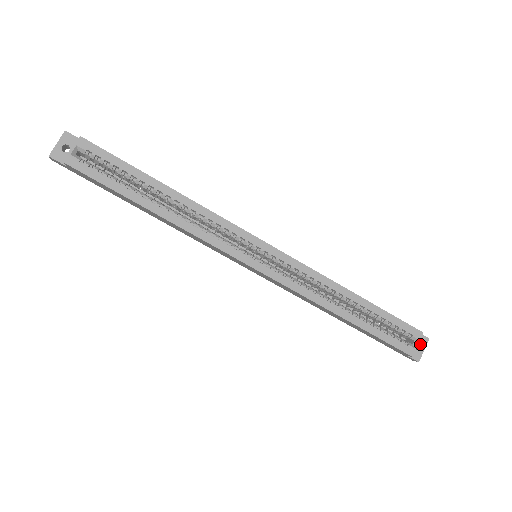
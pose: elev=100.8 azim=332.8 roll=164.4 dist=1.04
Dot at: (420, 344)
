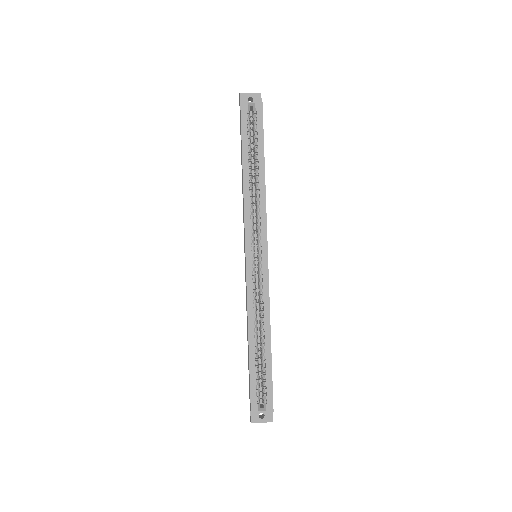
Dot at: (265, 417)
